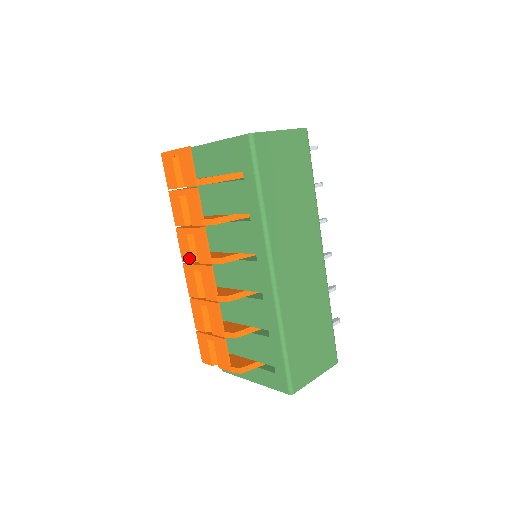
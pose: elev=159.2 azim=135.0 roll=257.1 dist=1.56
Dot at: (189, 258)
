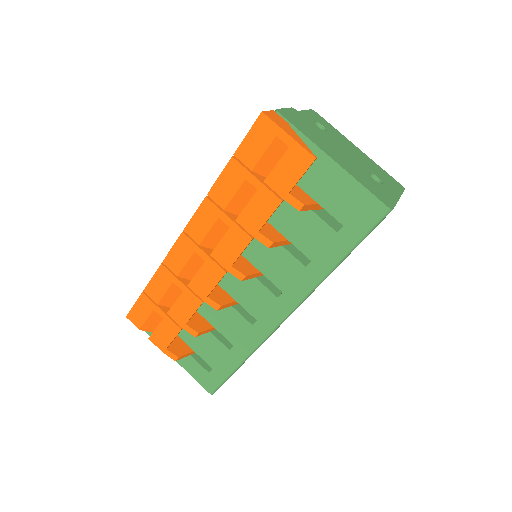
Dot at: (199, 238)
